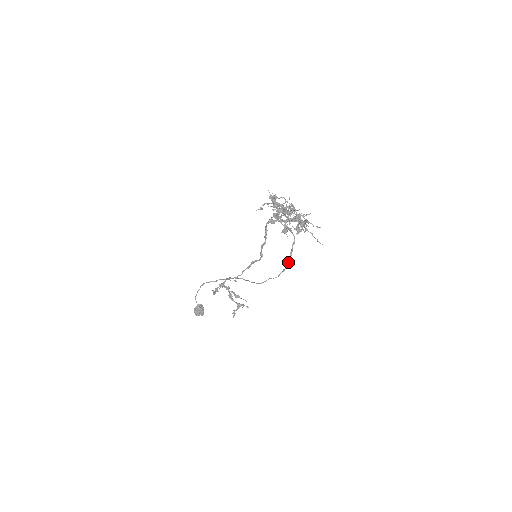
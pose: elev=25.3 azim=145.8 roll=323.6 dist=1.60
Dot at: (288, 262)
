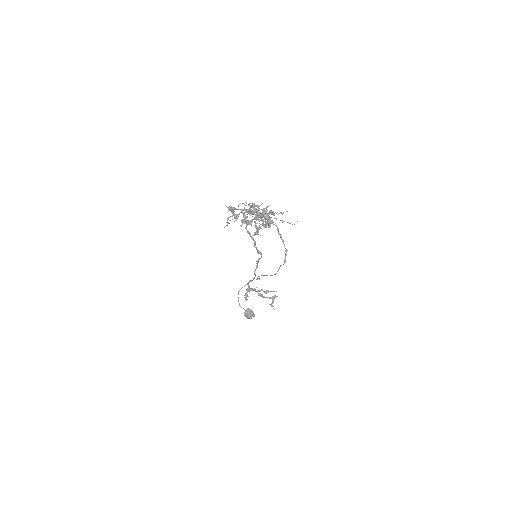
Dot at: occluded
